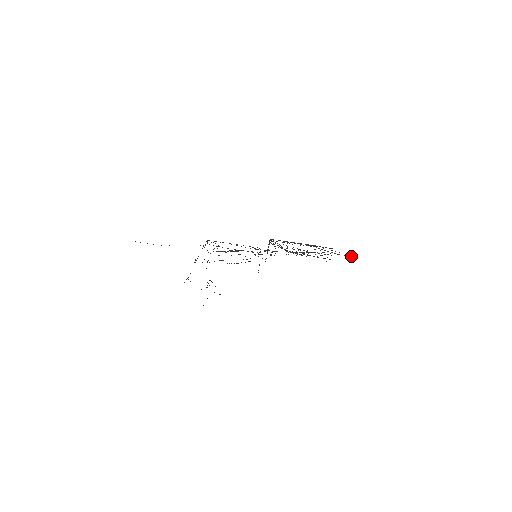
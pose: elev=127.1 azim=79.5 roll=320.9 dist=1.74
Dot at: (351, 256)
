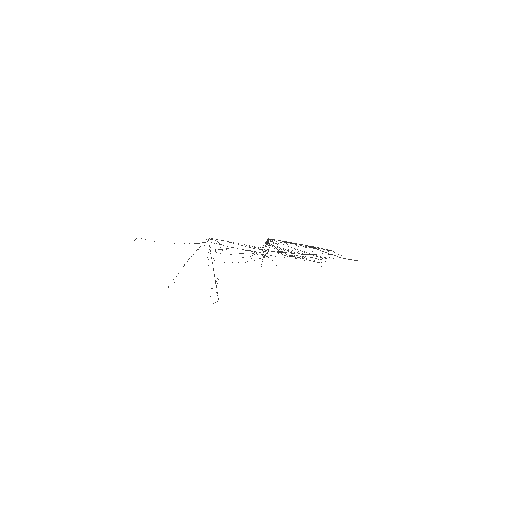
Dot at: (356, 260)
